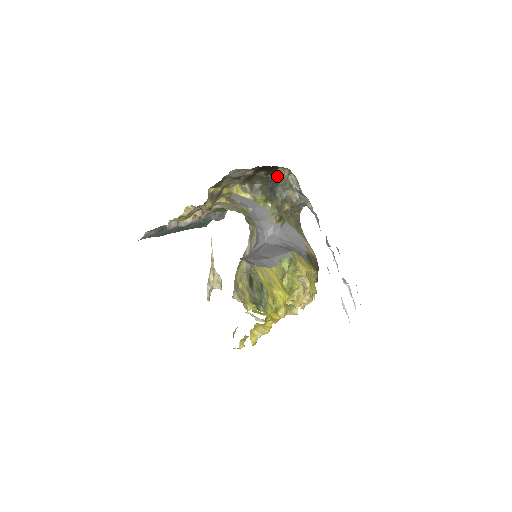
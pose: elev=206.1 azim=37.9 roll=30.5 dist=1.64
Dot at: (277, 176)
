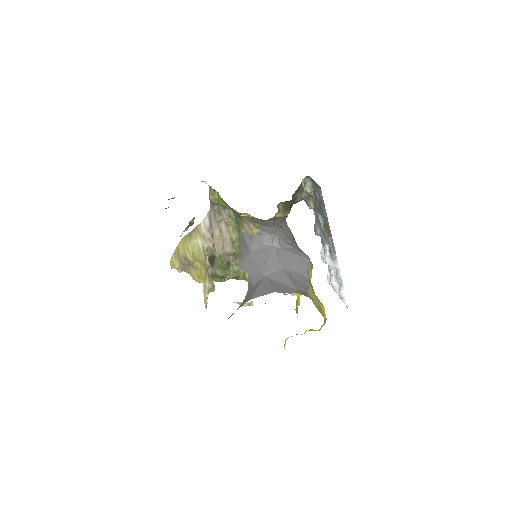
Dot at: occluded
